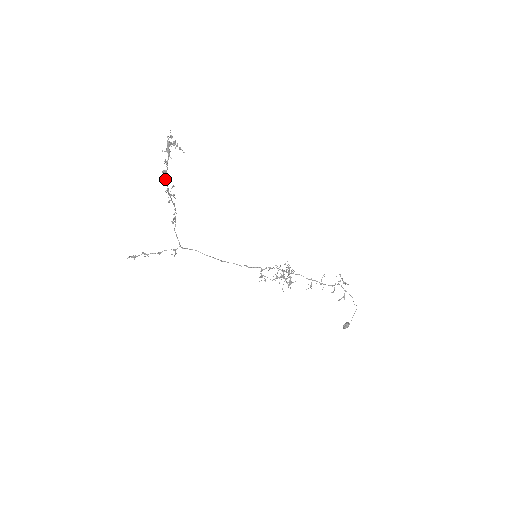
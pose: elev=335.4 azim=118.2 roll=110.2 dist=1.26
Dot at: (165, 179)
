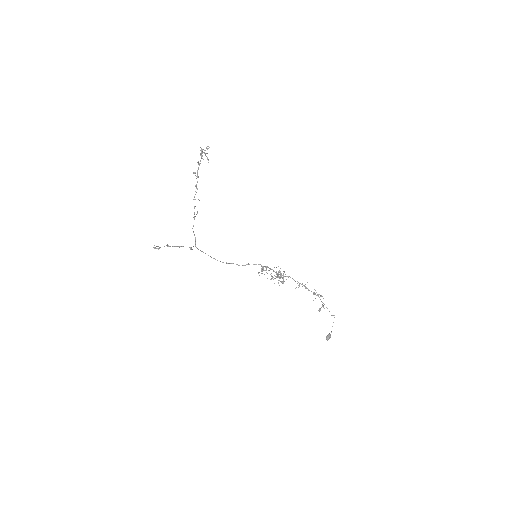
Dot at: (196, 176)
